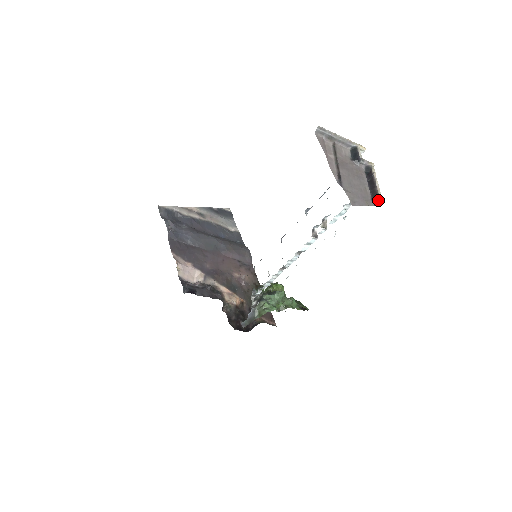
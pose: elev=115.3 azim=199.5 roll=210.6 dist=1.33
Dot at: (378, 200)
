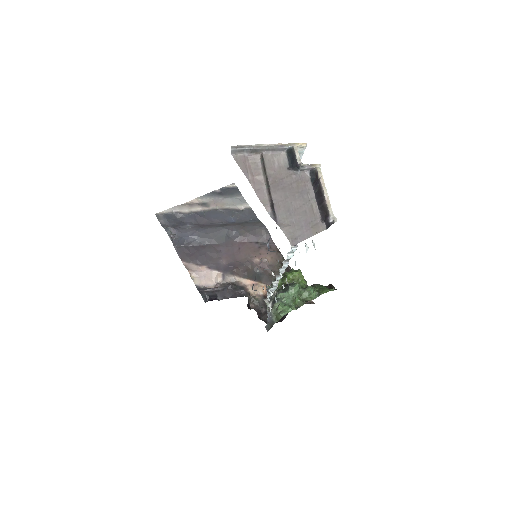
Dot at: (329, 220)
